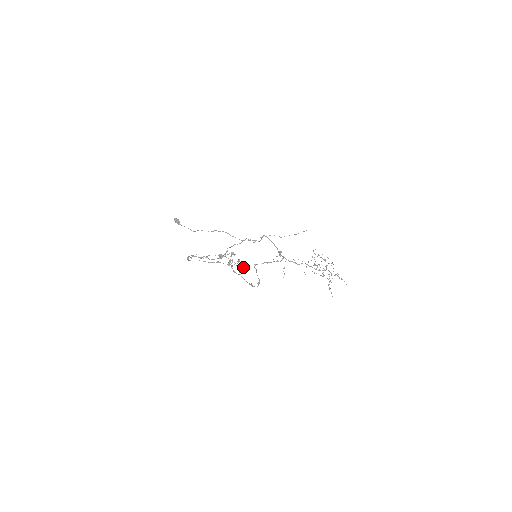
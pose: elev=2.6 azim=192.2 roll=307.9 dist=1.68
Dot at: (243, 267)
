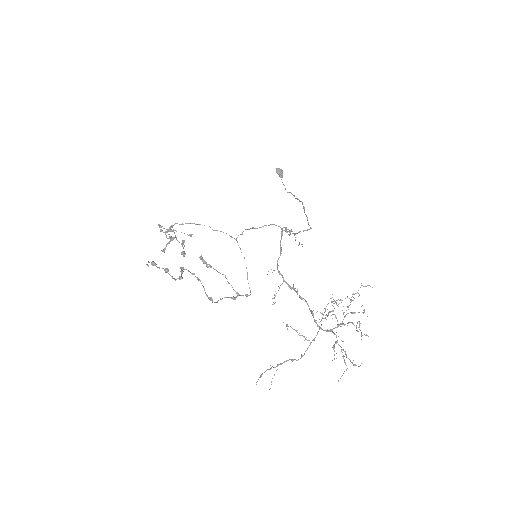
Dot at: (206, 265)
